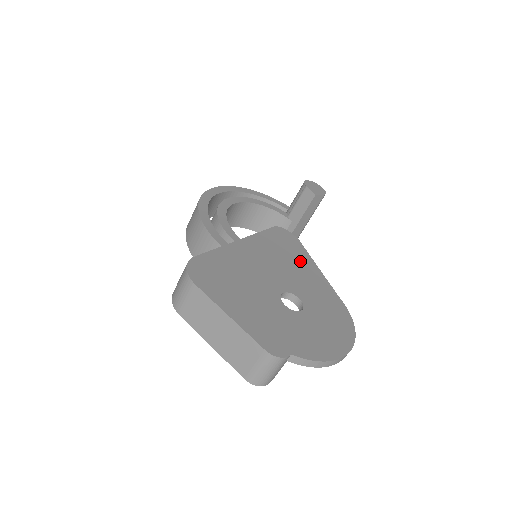
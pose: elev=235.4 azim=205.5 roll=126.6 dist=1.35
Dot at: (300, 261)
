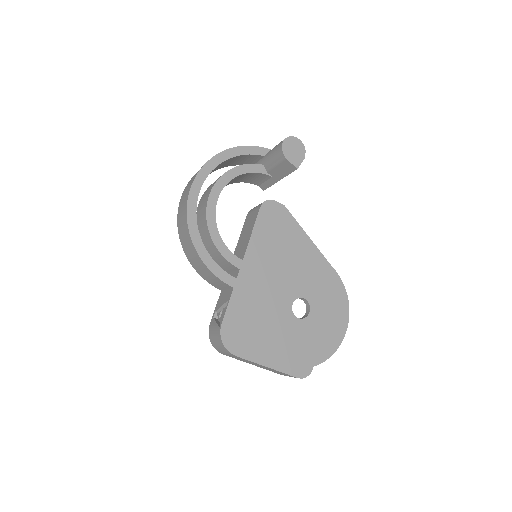
Dot at: (294, 243)
